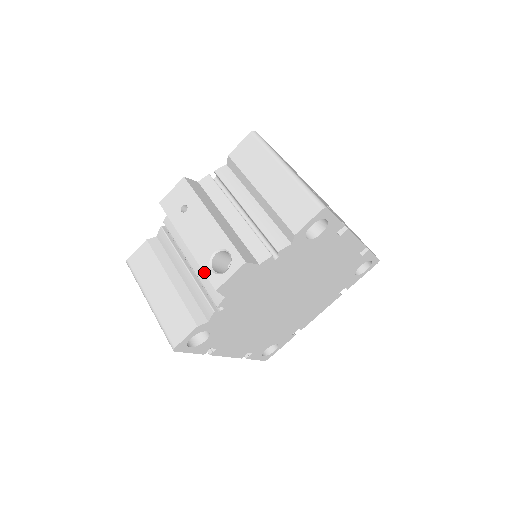
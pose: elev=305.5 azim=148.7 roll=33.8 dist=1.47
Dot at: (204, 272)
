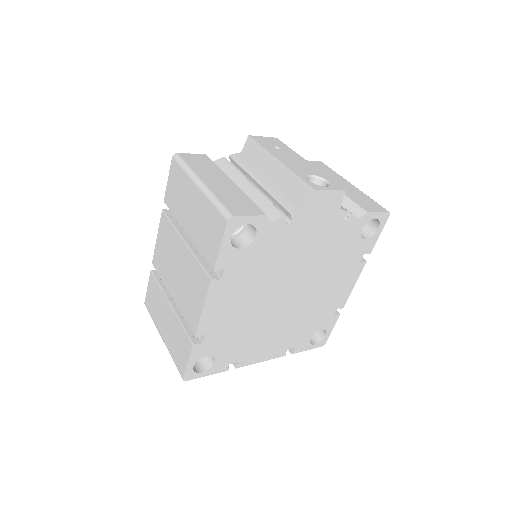
Dot at: (301, 178)
